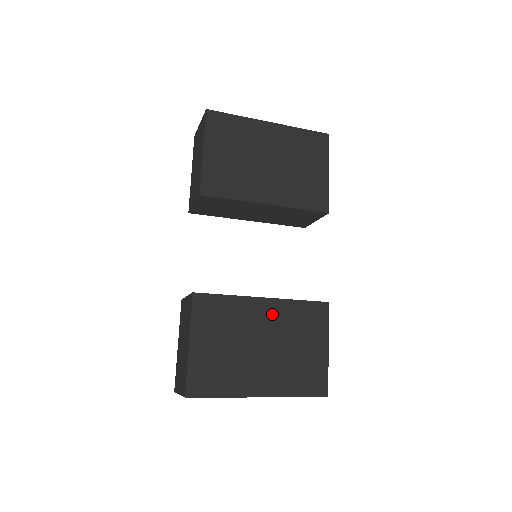
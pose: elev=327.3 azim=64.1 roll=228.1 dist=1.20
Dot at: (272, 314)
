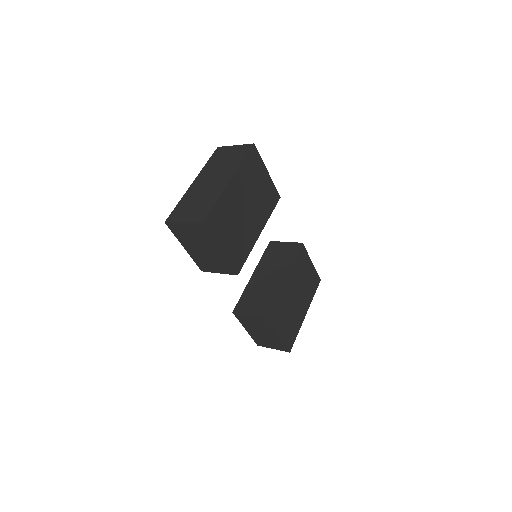
Dot at: (292, 280)
